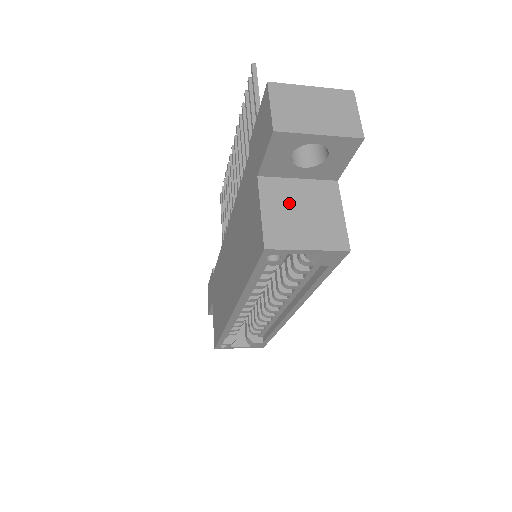
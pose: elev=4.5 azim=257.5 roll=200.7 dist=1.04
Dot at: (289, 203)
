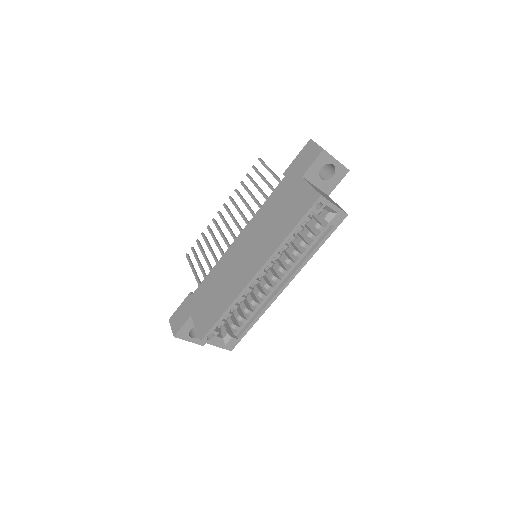
Dot at: (318, 190)
